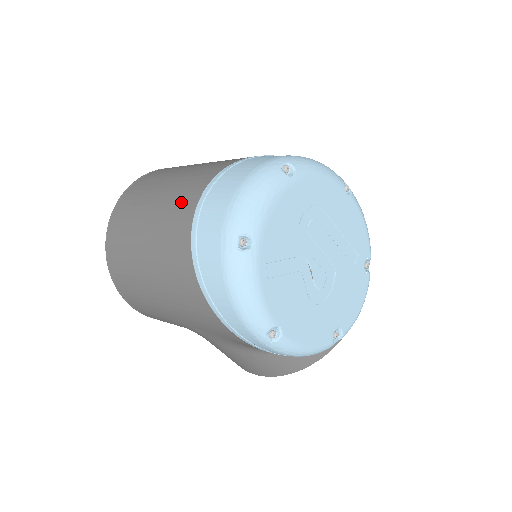
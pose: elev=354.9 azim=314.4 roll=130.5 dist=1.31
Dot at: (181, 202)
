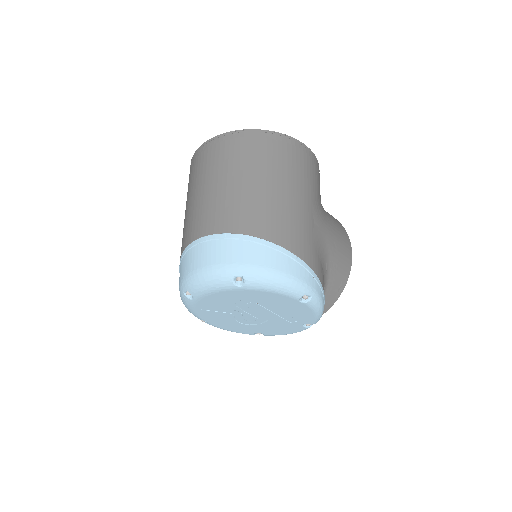
Dot at: (195, 223)
